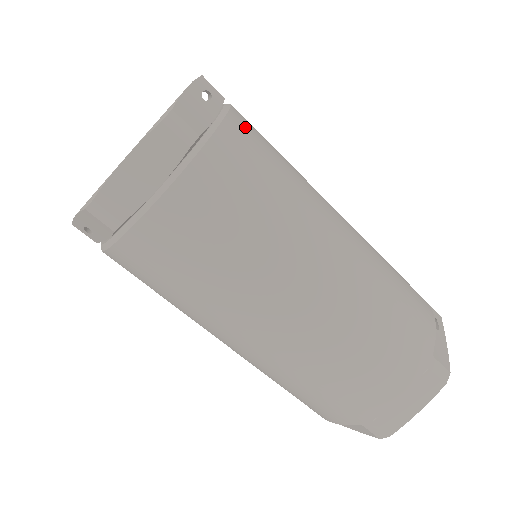
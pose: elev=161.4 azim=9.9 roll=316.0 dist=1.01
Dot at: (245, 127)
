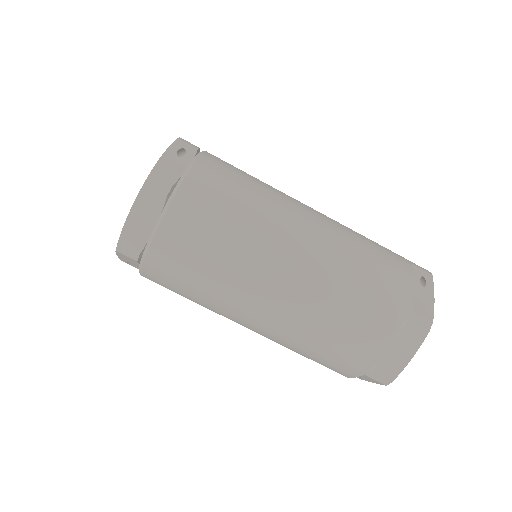
Dot at: (211, 167)
